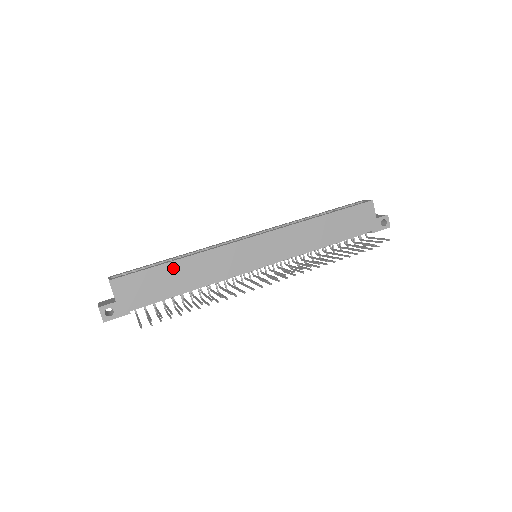
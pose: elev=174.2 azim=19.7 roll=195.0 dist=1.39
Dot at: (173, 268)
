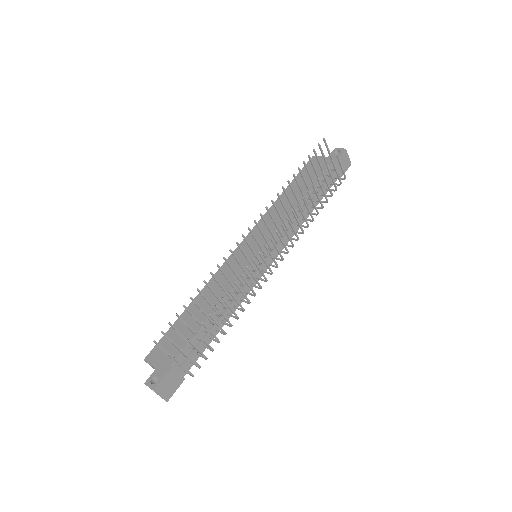
Dot at: occluded
